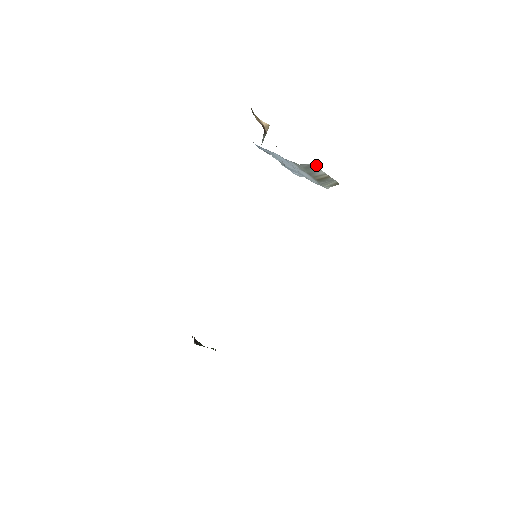
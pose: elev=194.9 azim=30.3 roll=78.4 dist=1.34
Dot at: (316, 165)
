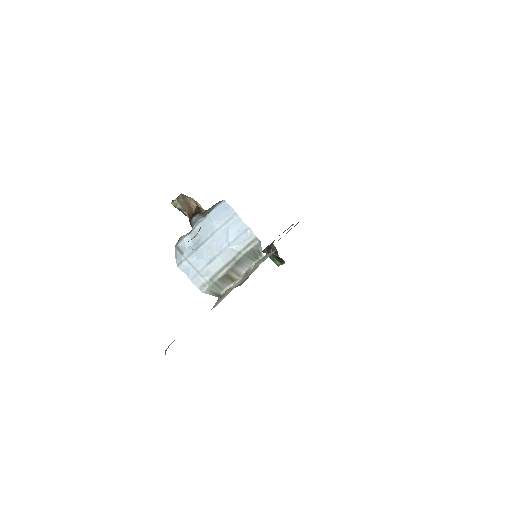
Dot at: (258, 257)
